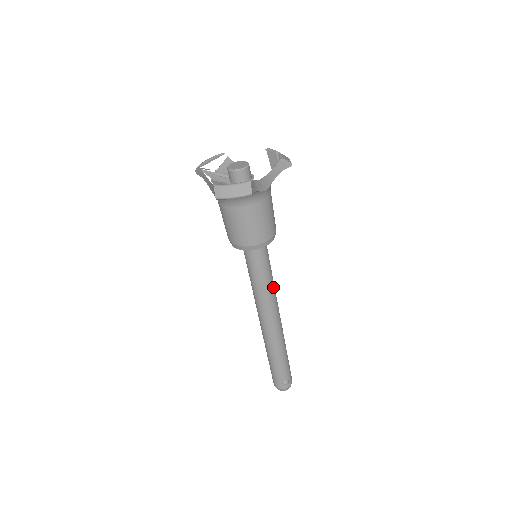
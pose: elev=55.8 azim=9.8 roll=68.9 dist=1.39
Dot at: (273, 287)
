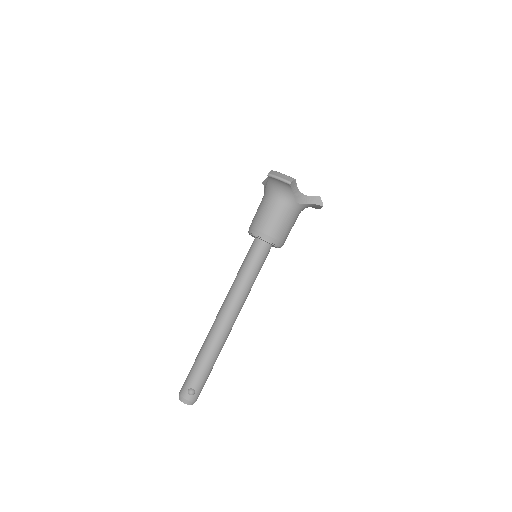
Dot at: (249, 288)
